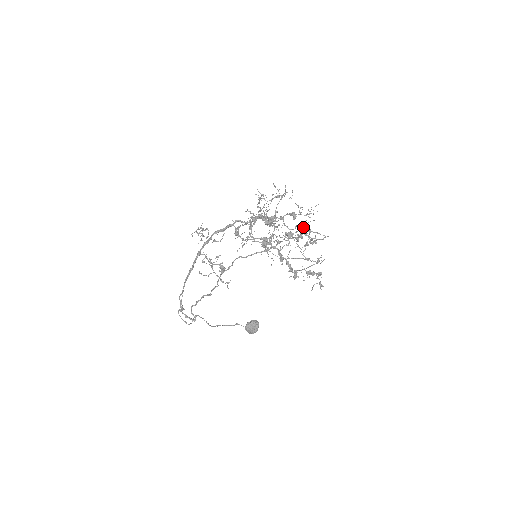
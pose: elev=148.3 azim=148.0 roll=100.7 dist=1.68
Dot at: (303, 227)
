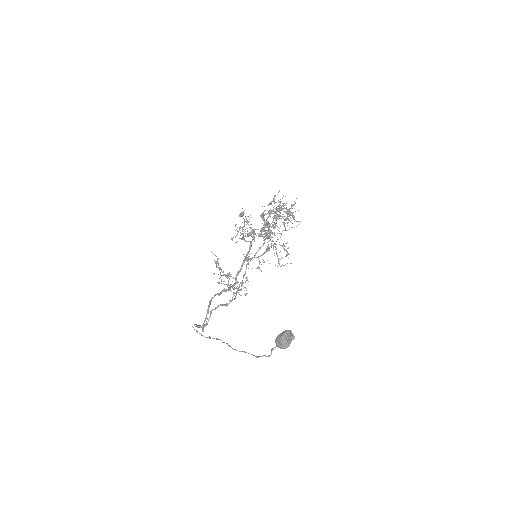
Dot at: occluded
